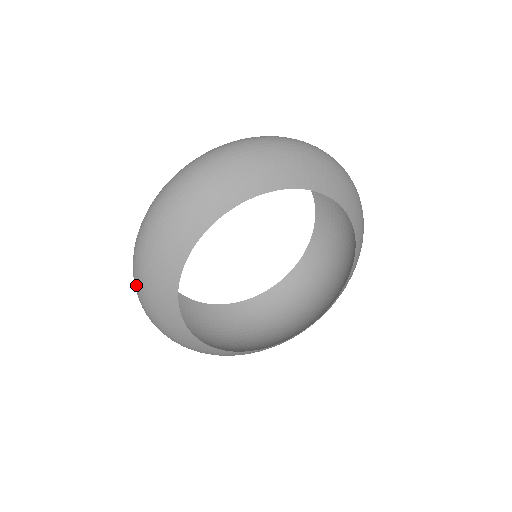
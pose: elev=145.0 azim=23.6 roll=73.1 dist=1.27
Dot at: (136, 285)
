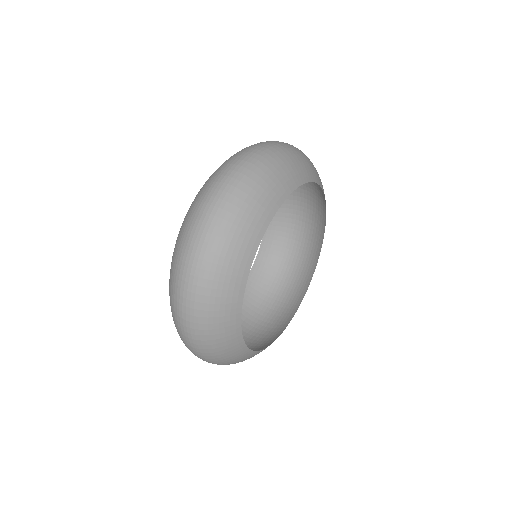
Dot at: (191, 328)
